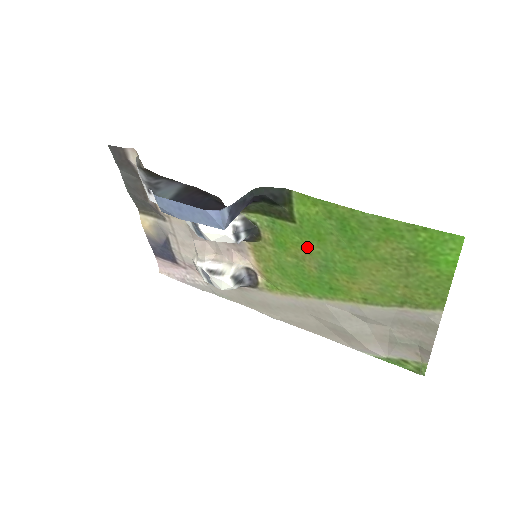
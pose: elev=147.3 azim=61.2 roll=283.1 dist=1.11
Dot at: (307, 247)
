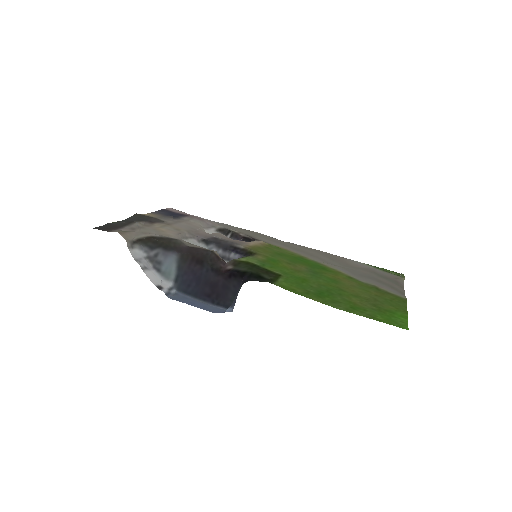
Dot at: (296, 272)
